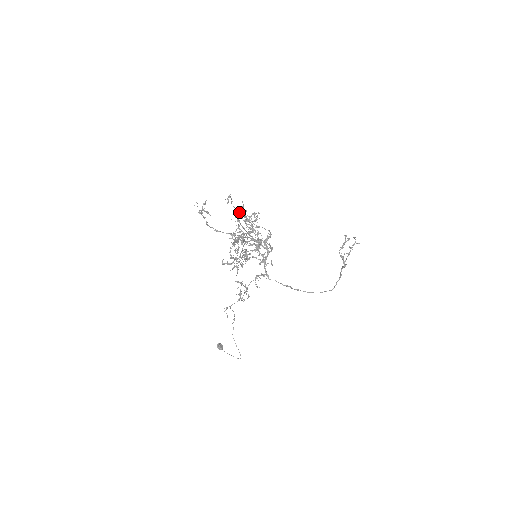
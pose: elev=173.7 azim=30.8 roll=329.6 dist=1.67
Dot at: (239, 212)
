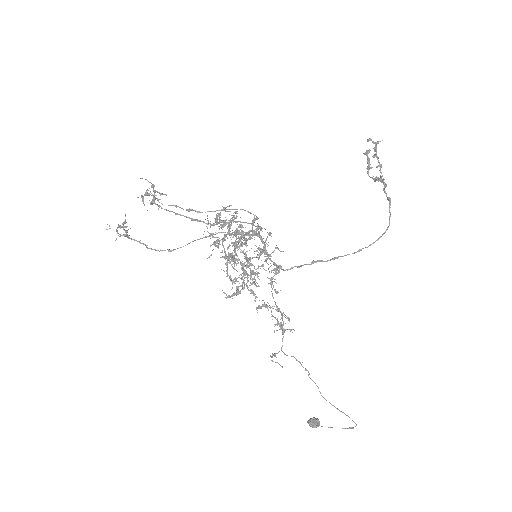
Dot at: (154, 197)
